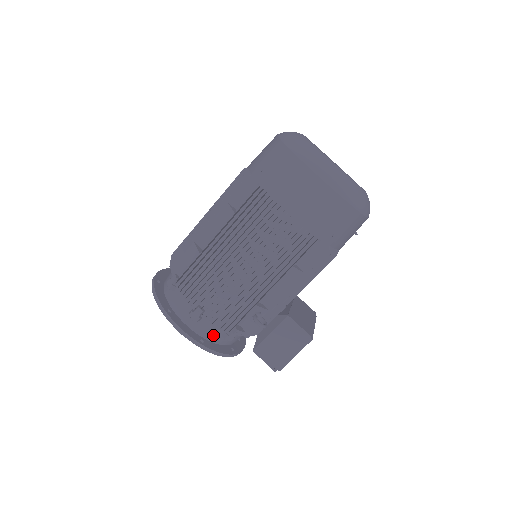
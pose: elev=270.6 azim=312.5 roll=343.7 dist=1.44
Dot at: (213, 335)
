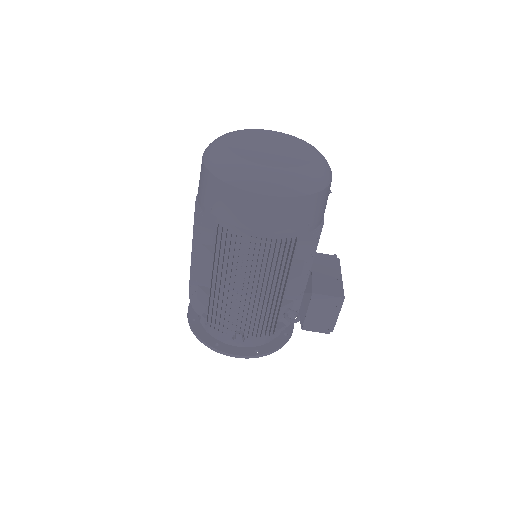
Dot at: (262, 340)
